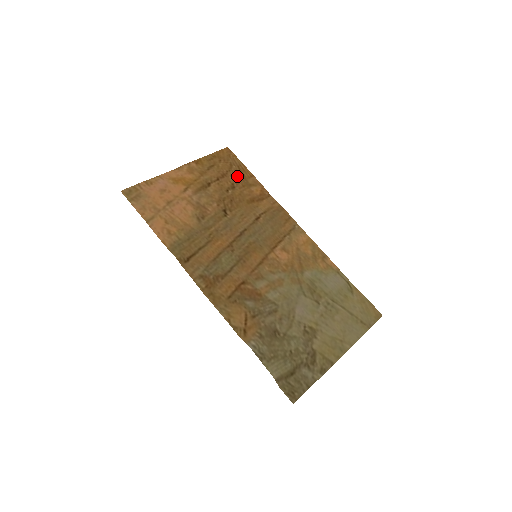
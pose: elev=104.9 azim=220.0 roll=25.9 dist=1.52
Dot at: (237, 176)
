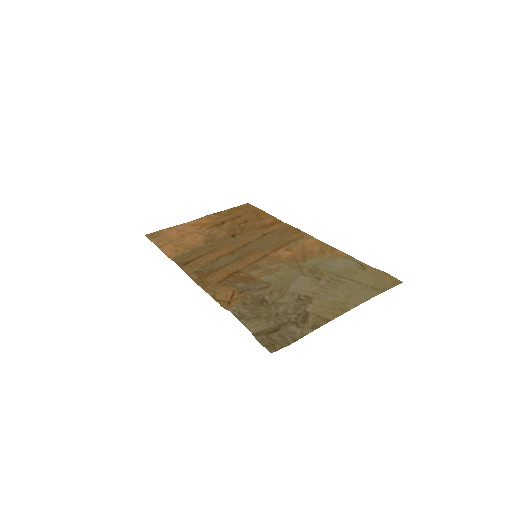
Dot at: (251, 216)
